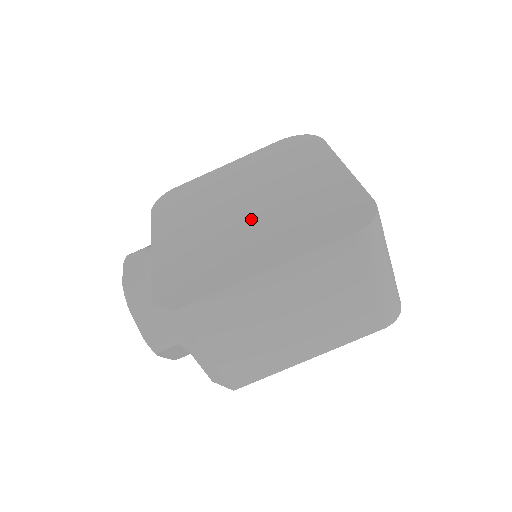
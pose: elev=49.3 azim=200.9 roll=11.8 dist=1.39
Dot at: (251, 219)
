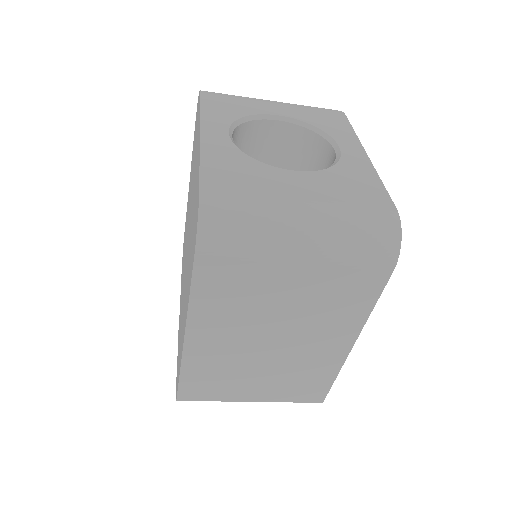
Dot at: occluded
